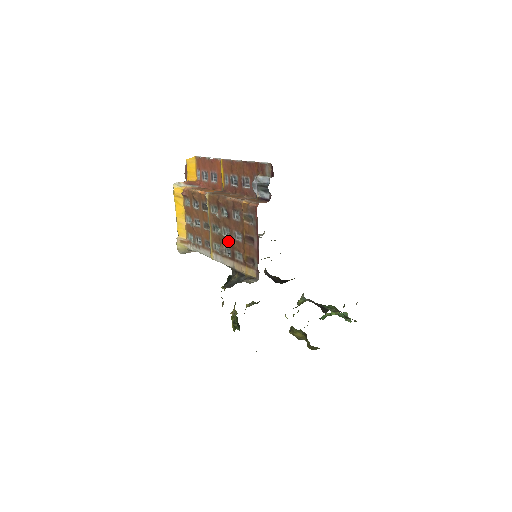
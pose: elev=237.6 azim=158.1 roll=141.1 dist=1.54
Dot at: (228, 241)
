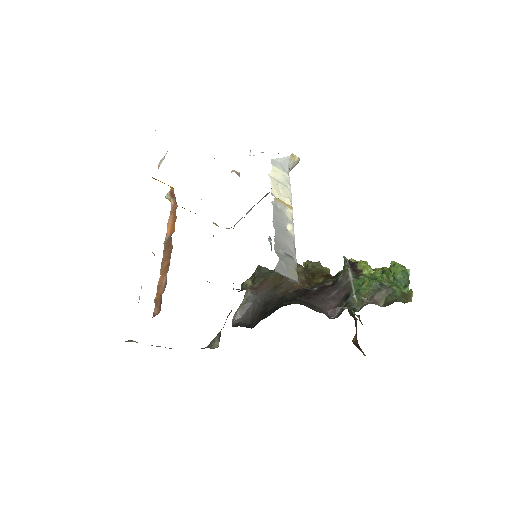
Dot at: occluded
